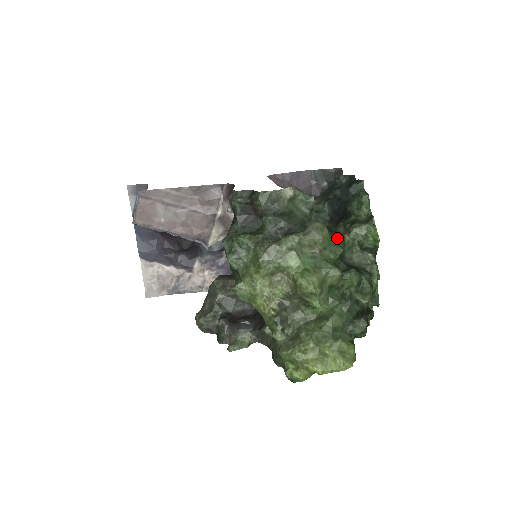
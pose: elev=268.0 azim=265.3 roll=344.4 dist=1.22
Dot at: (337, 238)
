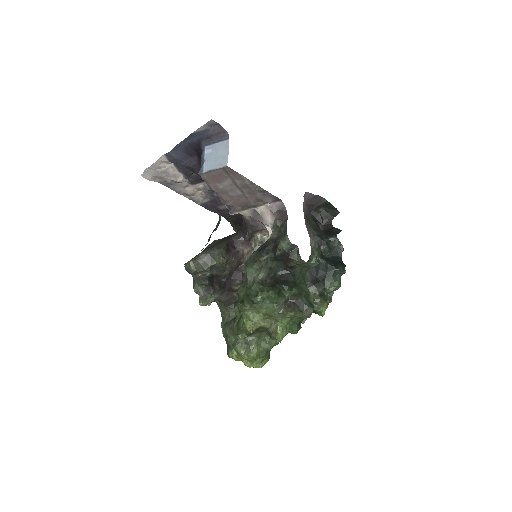
Dot at: occluded
